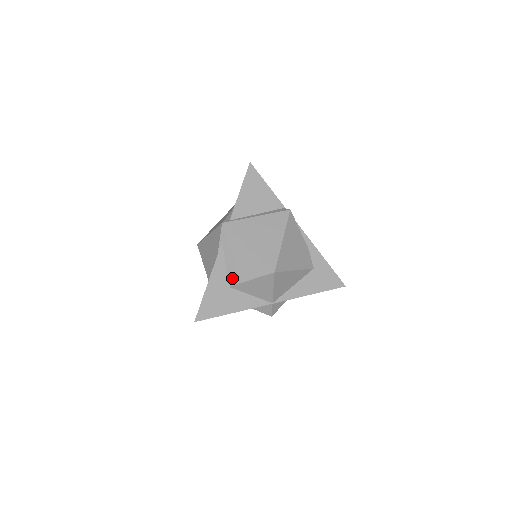
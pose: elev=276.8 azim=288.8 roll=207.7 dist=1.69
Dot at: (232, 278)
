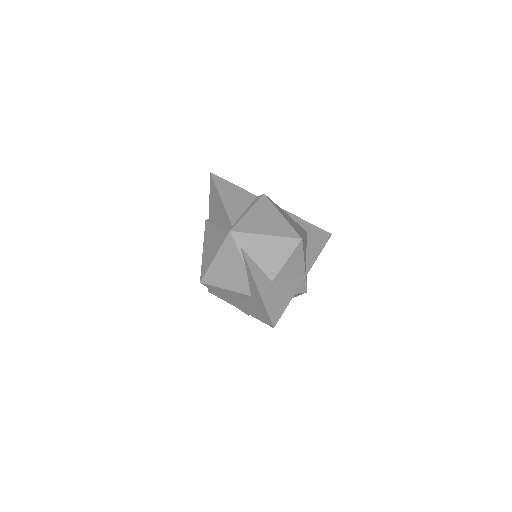
Dot at: (270, 272)
